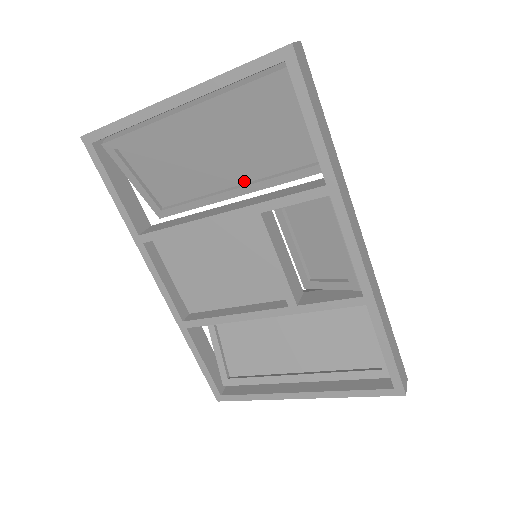
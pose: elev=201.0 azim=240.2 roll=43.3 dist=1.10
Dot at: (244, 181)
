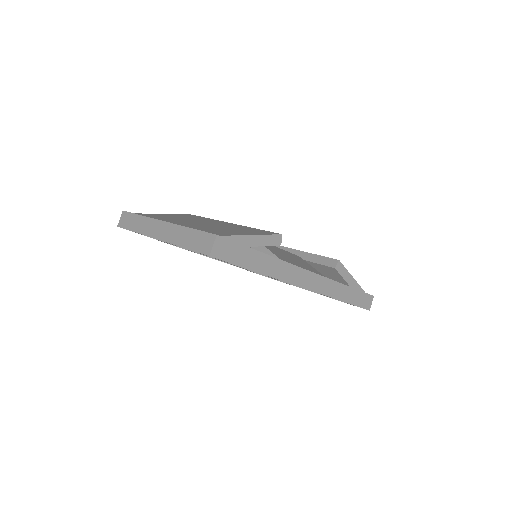
Dot at: occluded
